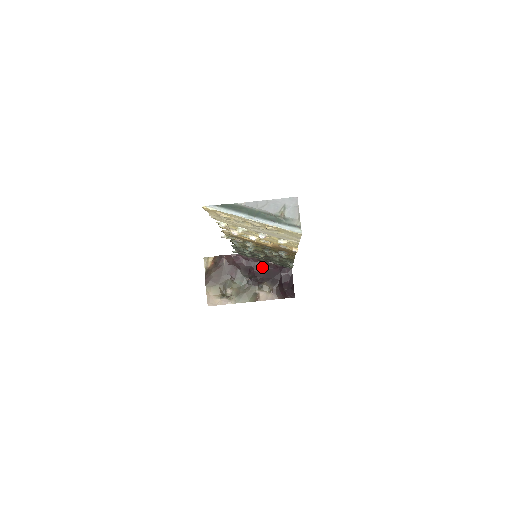
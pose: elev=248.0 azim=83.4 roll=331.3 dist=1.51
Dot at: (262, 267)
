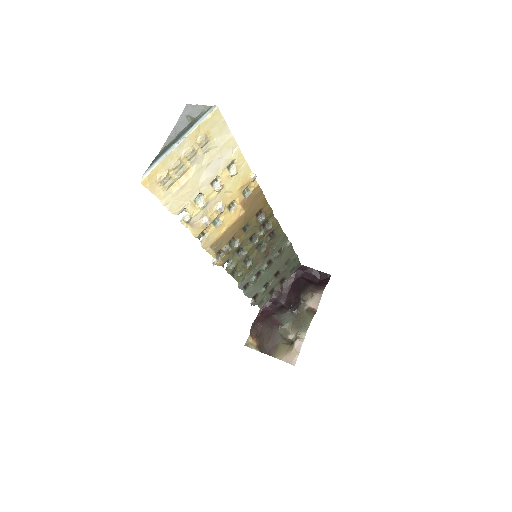
Dot at: (285, 293)
